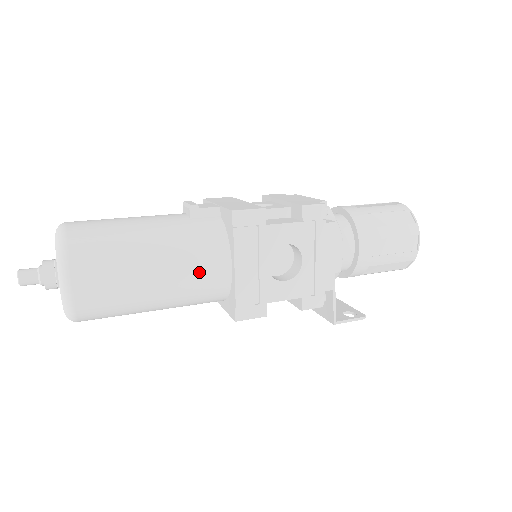
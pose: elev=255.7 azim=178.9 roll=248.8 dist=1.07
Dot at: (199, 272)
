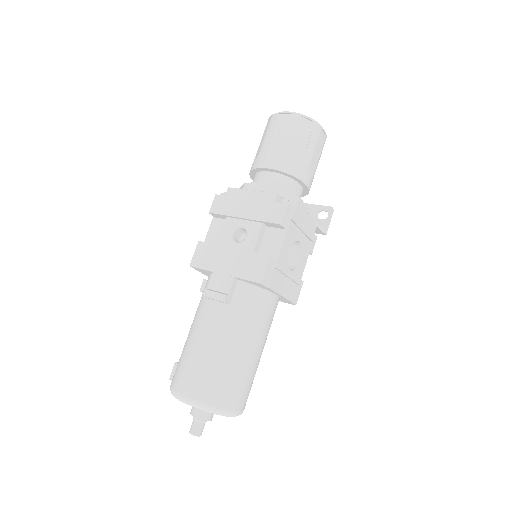
Dot at: (269, 320)
